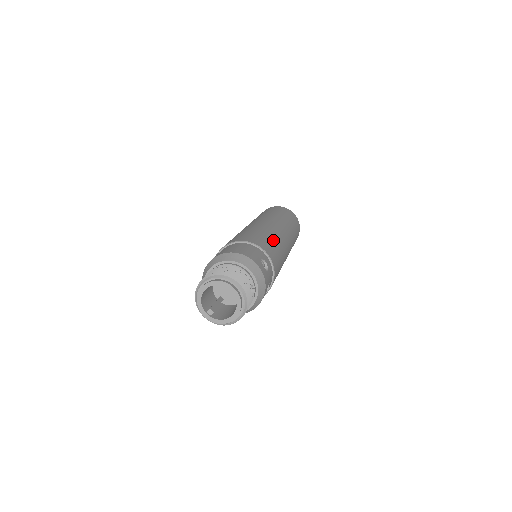
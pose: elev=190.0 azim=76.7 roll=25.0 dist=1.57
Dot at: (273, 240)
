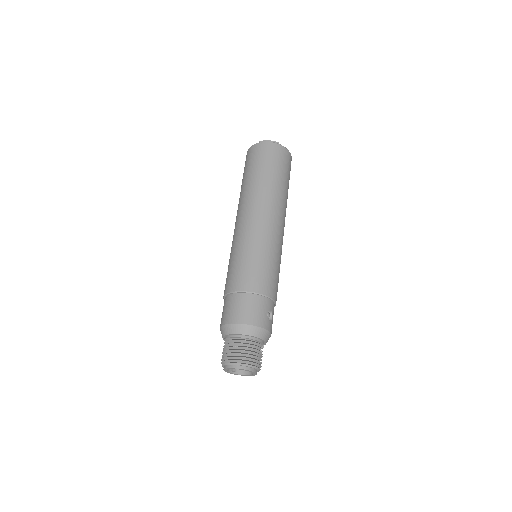
Dot at: (273, 261)
